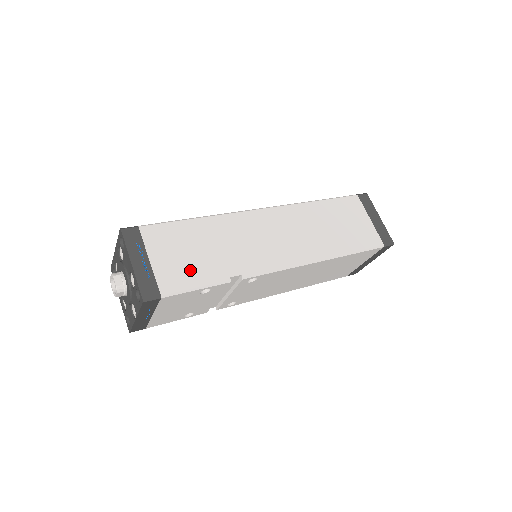
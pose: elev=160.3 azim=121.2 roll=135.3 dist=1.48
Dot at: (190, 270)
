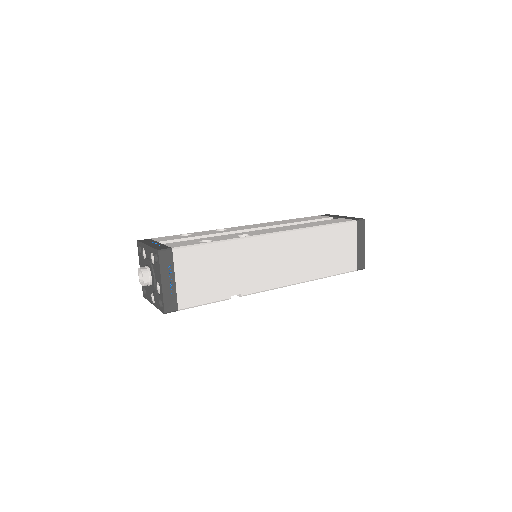
Dot at: (204, 289)
